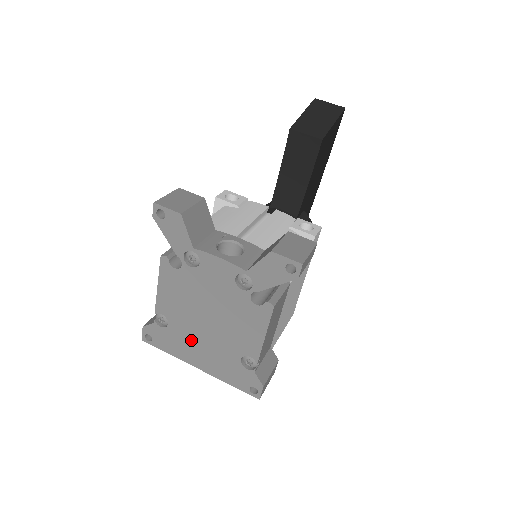
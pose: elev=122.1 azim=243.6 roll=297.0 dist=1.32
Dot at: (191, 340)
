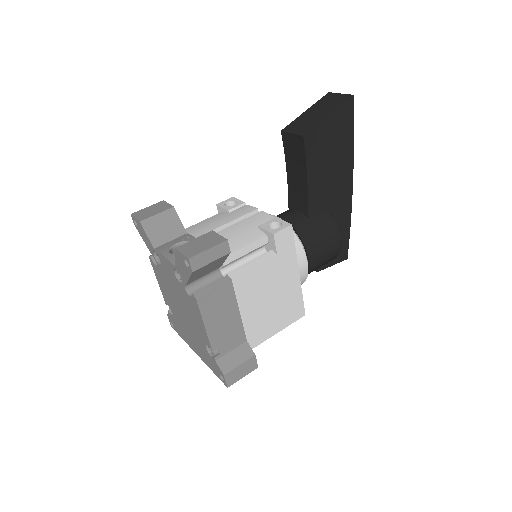
Dot at: (184, 328)
